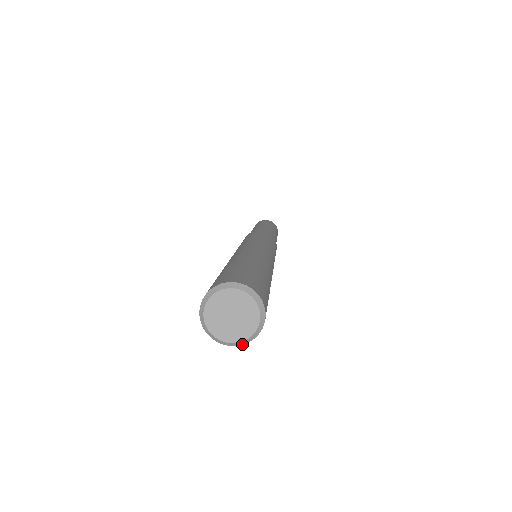
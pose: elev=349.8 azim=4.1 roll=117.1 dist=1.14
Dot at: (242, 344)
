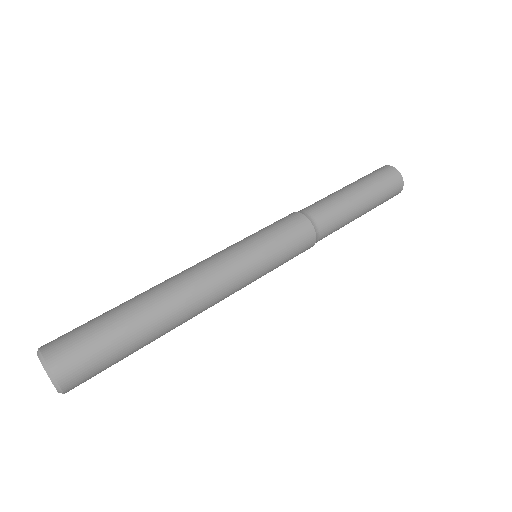
Dot at: occluded
